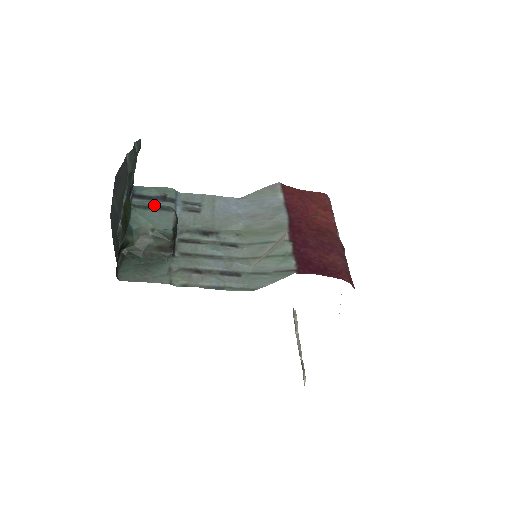
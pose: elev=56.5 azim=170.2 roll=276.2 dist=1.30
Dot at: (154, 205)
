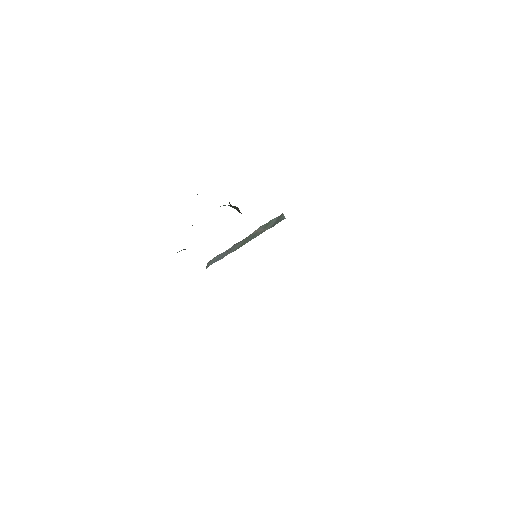
Dot at: occluded
